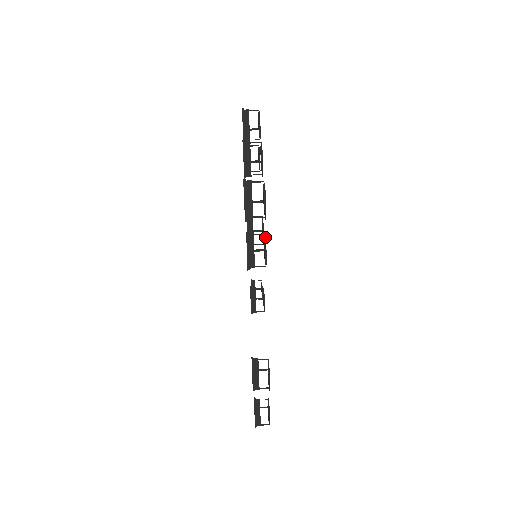
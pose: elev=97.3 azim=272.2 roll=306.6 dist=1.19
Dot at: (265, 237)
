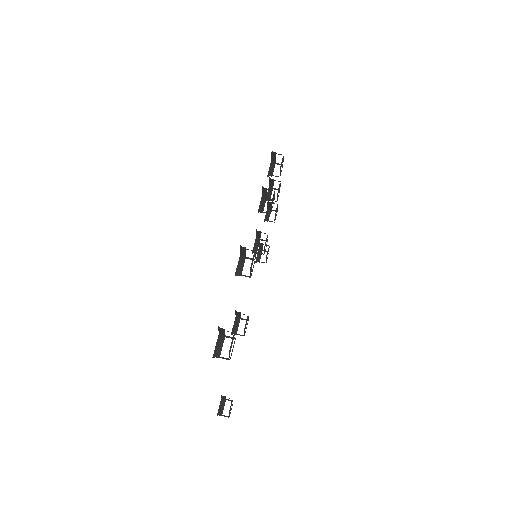
Dot at: (274, 199)
